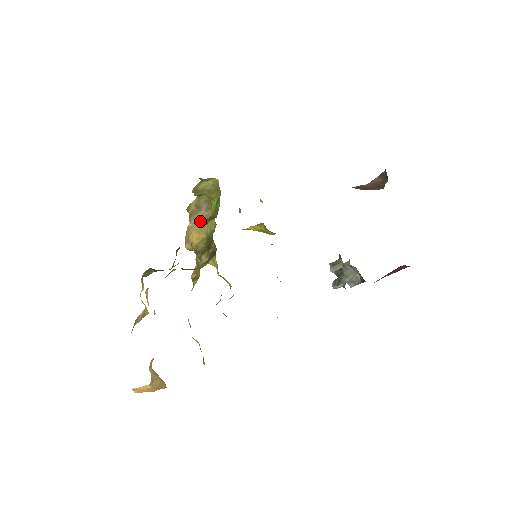
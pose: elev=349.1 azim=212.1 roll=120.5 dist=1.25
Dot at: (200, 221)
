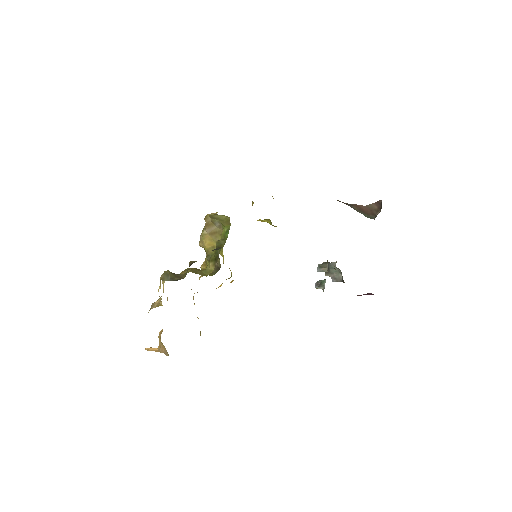
Dot at: (213, 233)
